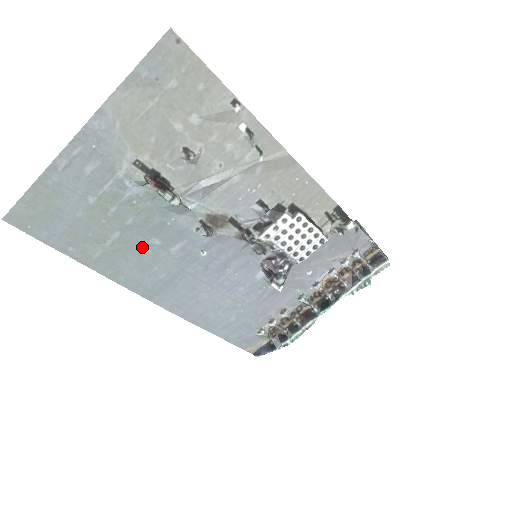
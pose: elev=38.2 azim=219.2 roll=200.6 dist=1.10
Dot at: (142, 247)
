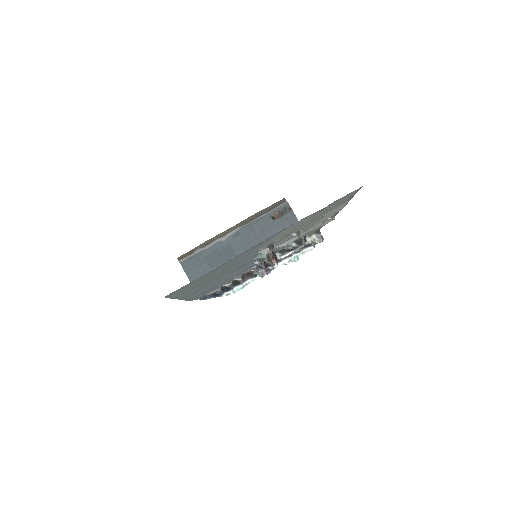
Dot at: (219, 279)
